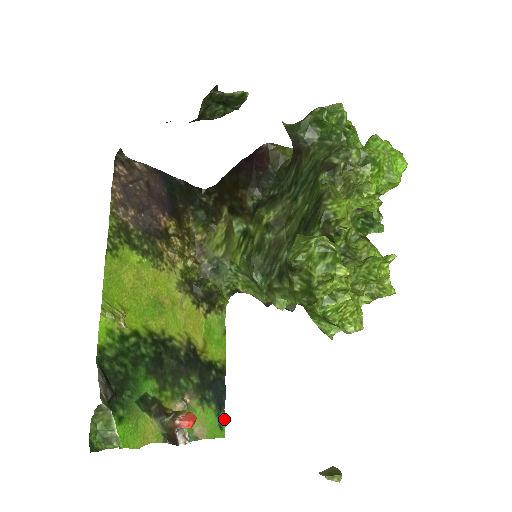
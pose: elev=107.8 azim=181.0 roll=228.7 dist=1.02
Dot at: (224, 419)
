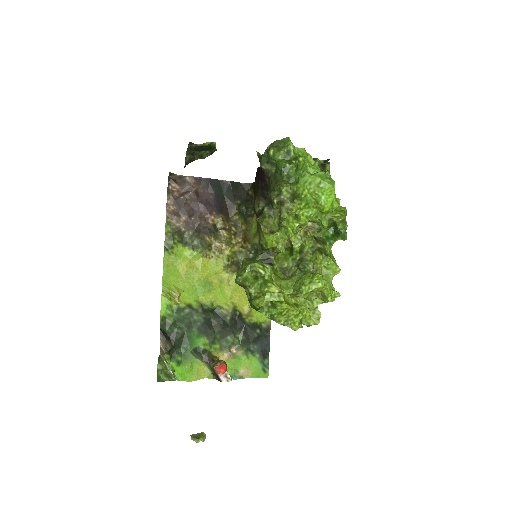
Dot at: (267, 365)
